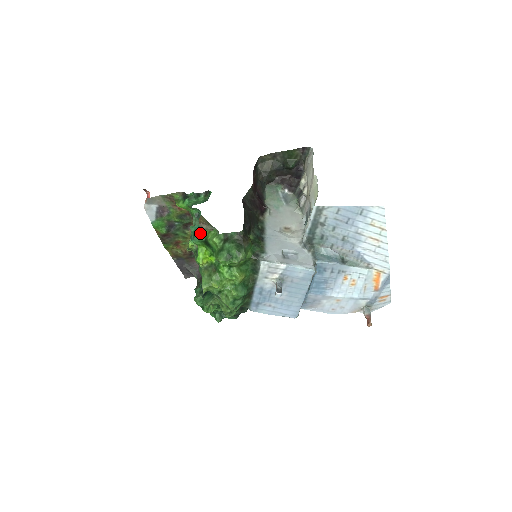
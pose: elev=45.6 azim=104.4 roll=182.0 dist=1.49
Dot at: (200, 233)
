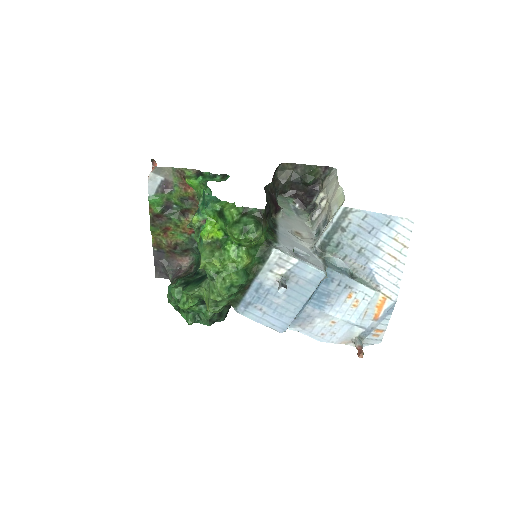
Dot at: (216, 202)
